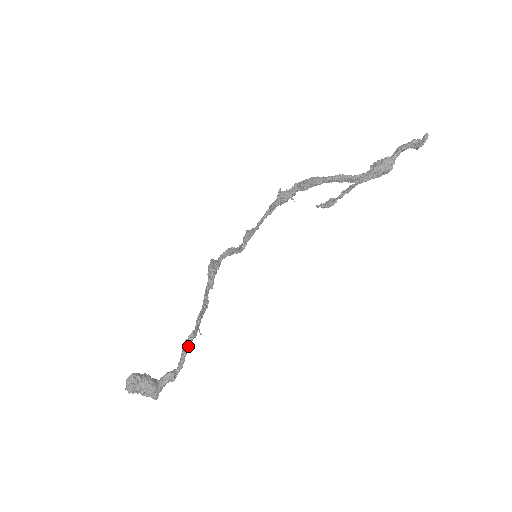
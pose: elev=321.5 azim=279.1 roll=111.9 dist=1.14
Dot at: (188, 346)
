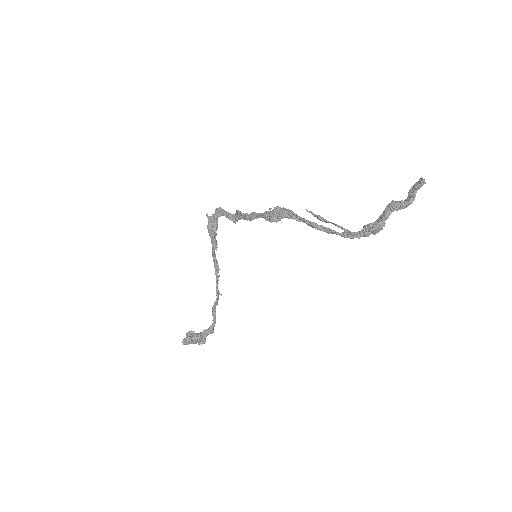
Dot at: occluded
